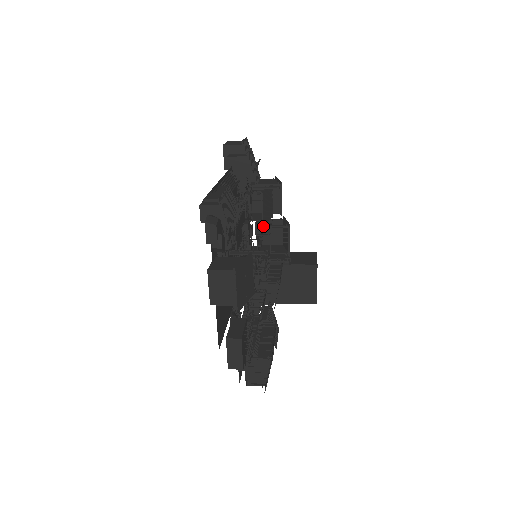
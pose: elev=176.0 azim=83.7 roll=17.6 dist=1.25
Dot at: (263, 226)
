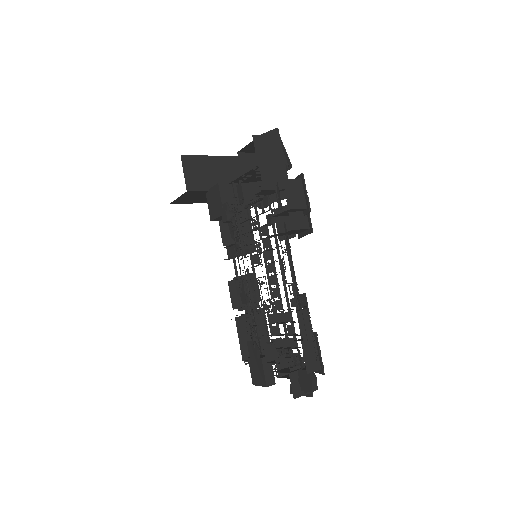
Dot at: occluded
